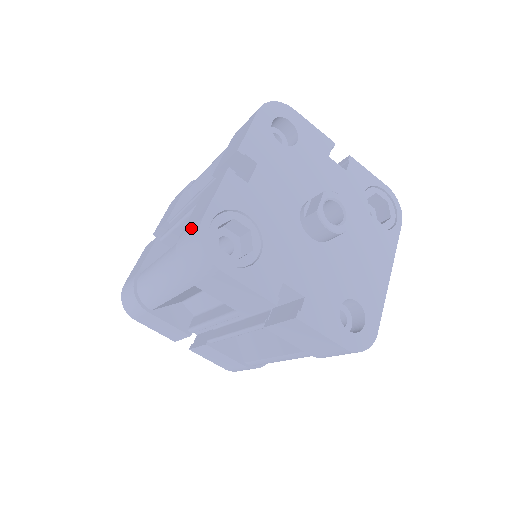
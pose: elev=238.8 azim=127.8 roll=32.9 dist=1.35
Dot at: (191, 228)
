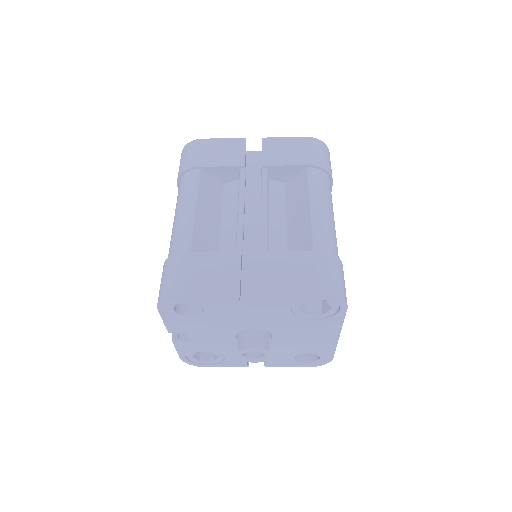
Dot at: occluded
